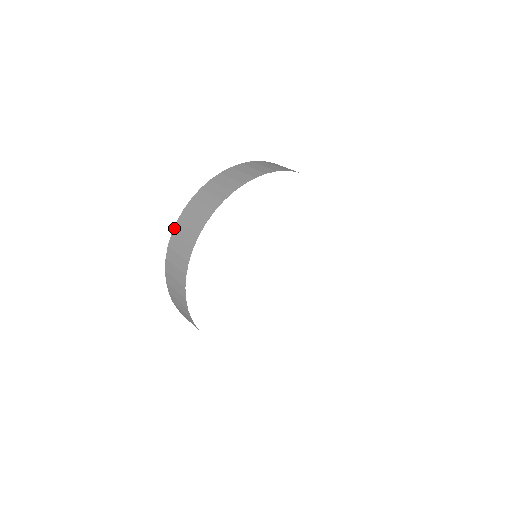
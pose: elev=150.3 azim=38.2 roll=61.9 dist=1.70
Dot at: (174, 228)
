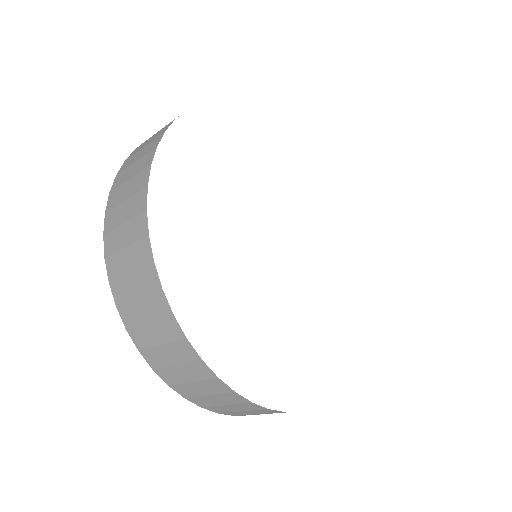
Dot at: occluded
